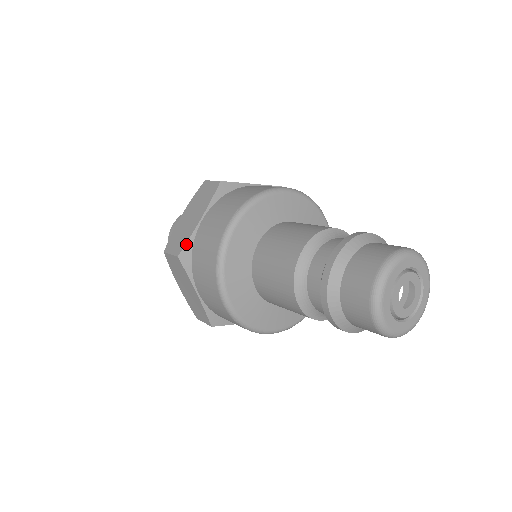
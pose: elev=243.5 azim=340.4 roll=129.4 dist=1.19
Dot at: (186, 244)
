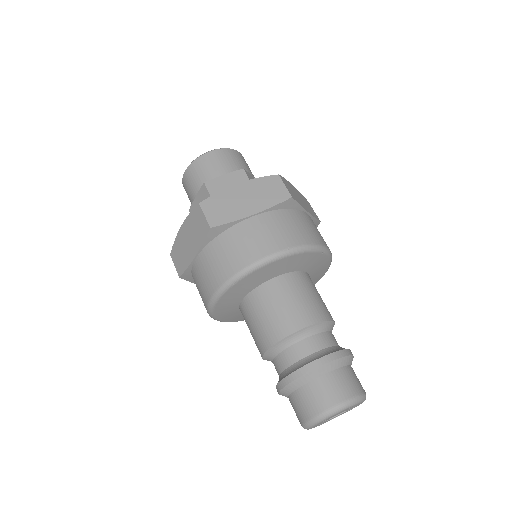
Dot at: (225, 224)
